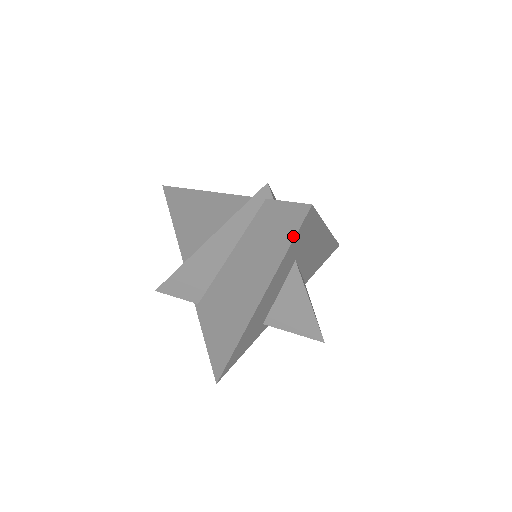
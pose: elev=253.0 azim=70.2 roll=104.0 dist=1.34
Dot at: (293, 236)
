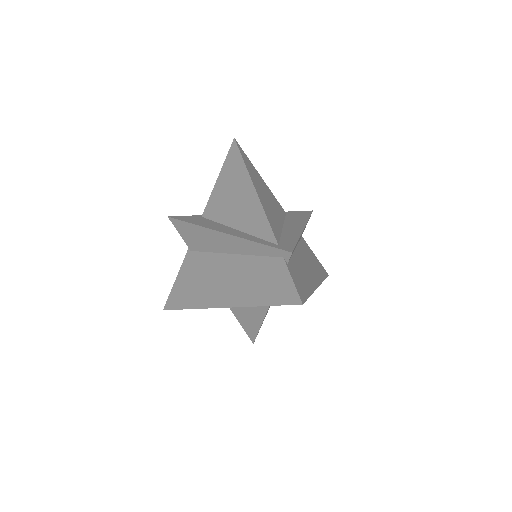
Dot at: (276, 303)
